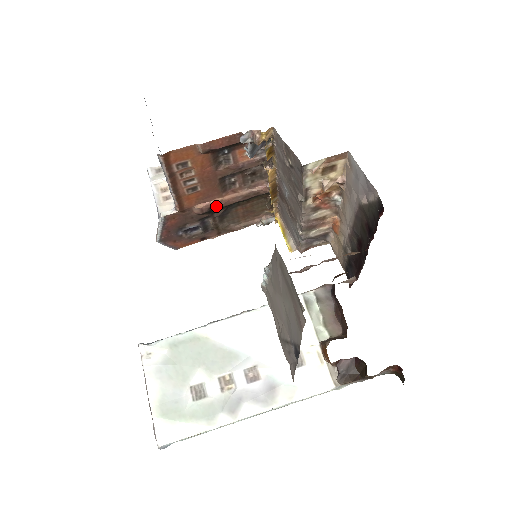
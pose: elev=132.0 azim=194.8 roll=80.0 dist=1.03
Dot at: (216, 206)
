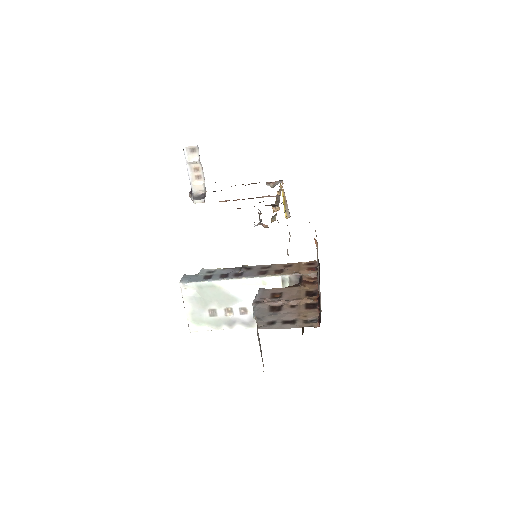
Dot at: occluded
